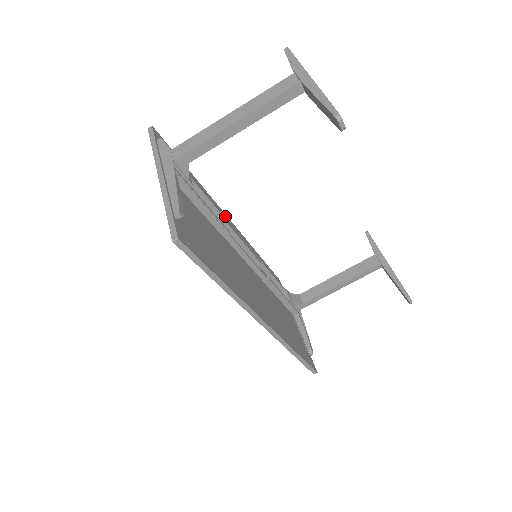
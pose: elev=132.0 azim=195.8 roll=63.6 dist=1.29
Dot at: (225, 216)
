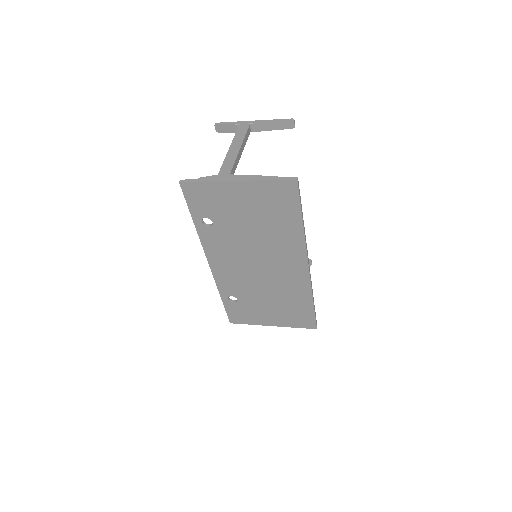
Dot at: (211, 255)
